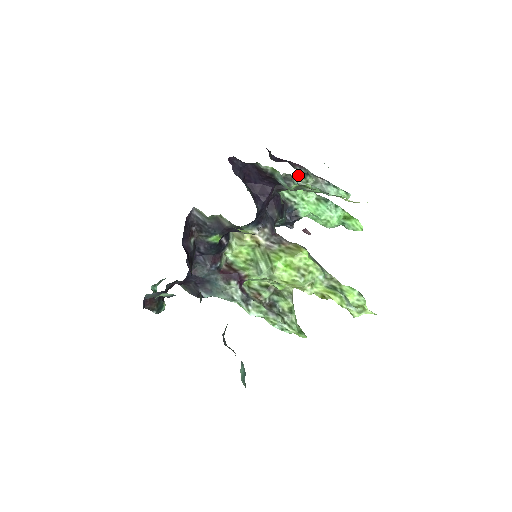
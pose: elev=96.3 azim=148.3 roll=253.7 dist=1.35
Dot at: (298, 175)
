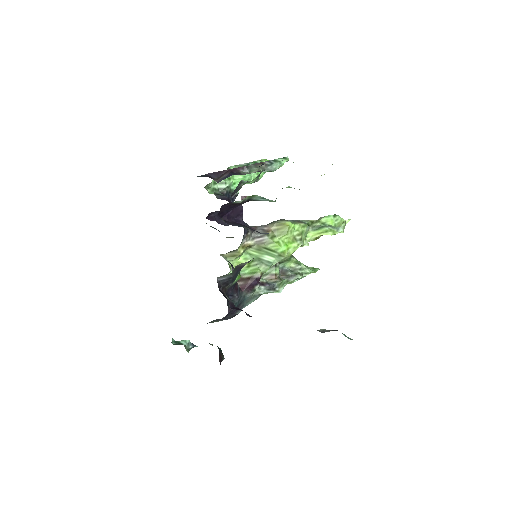
Dot at: occluded
